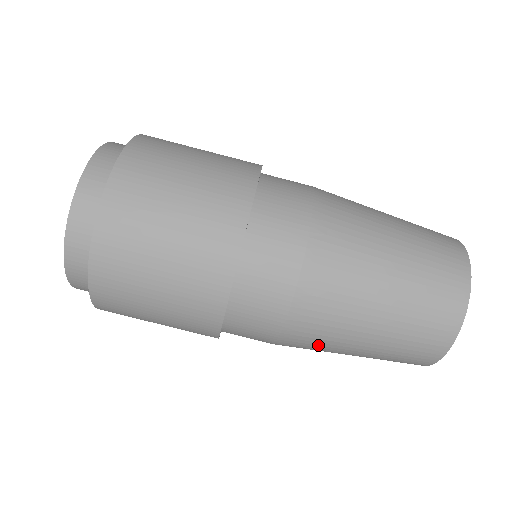
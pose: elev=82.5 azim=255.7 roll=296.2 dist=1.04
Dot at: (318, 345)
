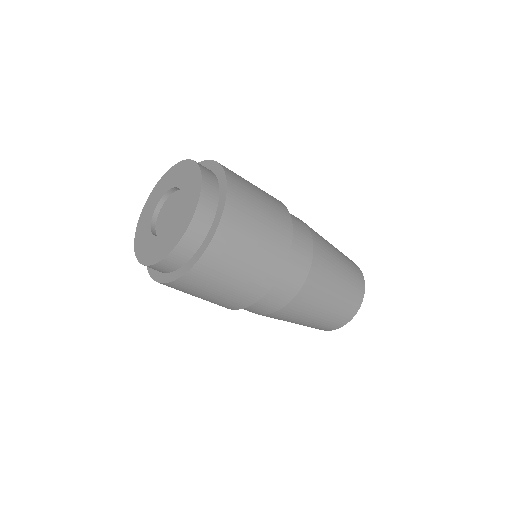
Dot at: occluded
